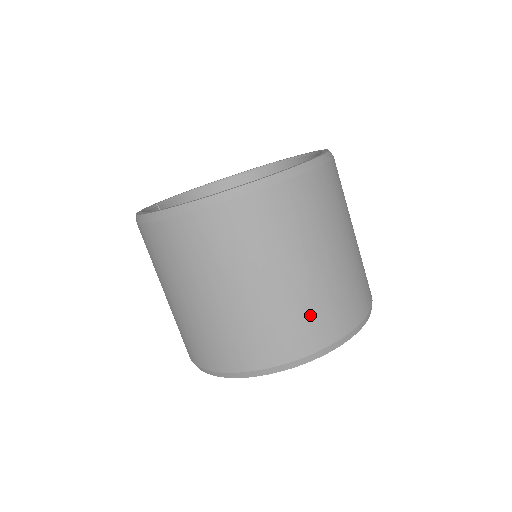
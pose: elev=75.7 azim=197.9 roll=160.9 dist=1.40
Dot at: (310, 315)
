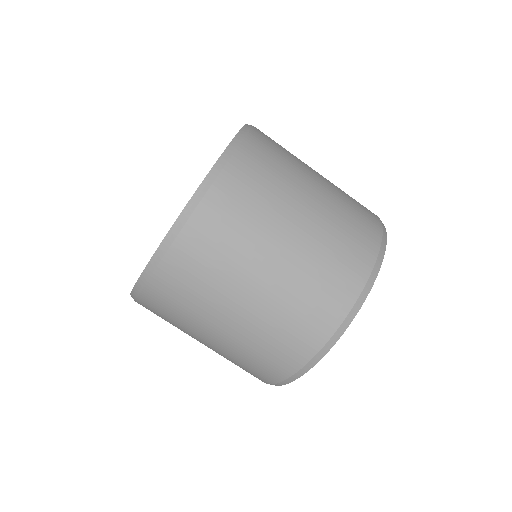
Dot at: (272, 344)
